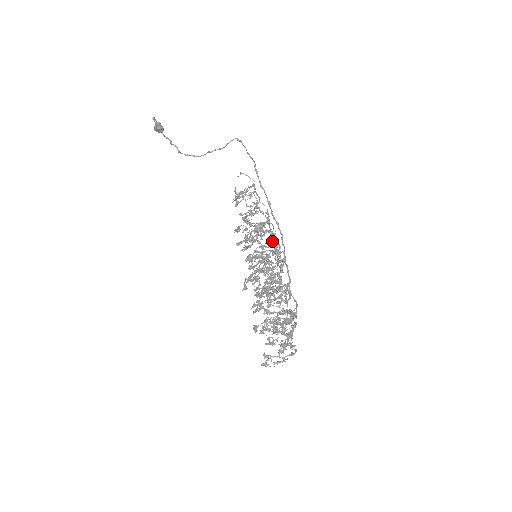
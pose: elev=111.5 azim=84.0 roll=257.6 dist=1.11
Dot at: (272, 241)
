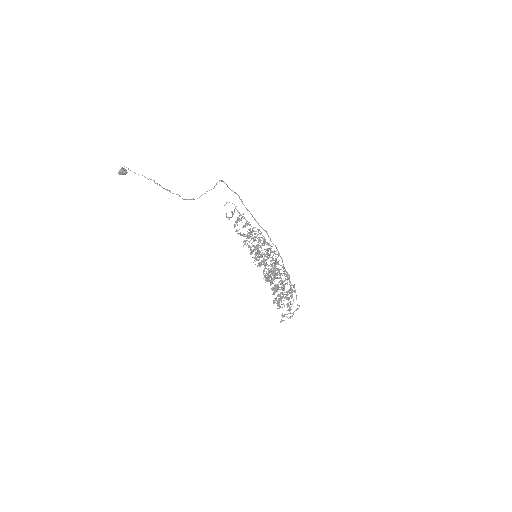
Dot at: (267, 244)
